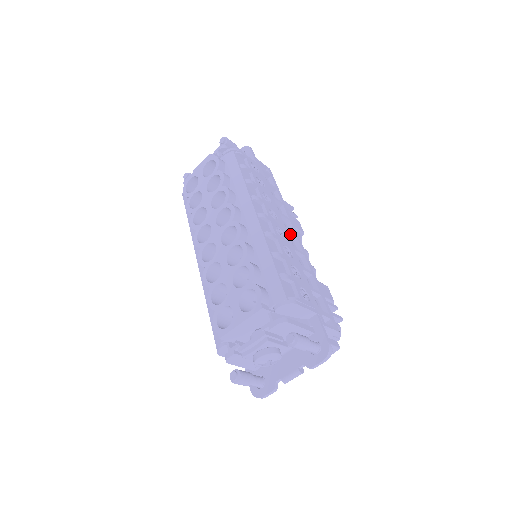
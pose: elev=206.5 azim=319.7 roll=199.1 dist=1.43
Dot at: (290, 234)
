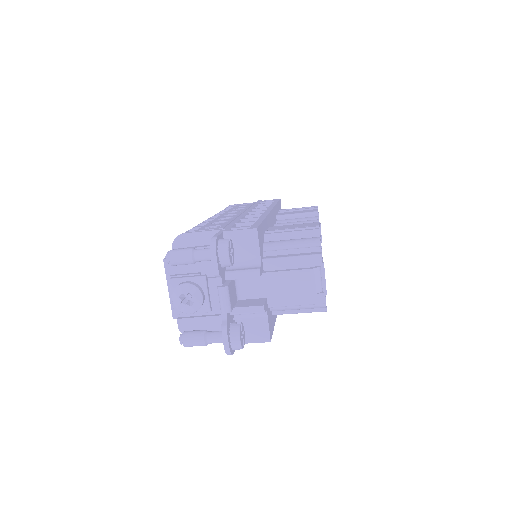
Dot at: (255, 213)
